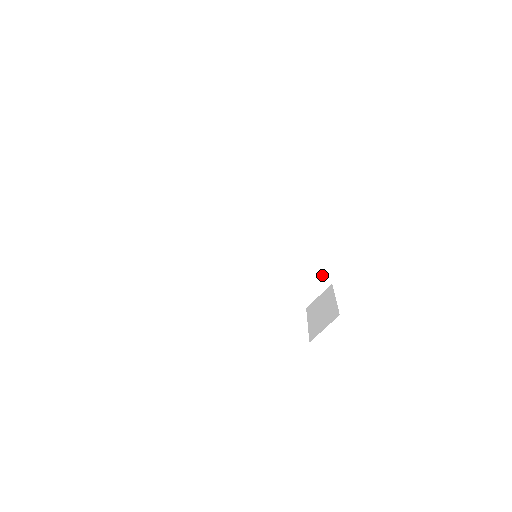
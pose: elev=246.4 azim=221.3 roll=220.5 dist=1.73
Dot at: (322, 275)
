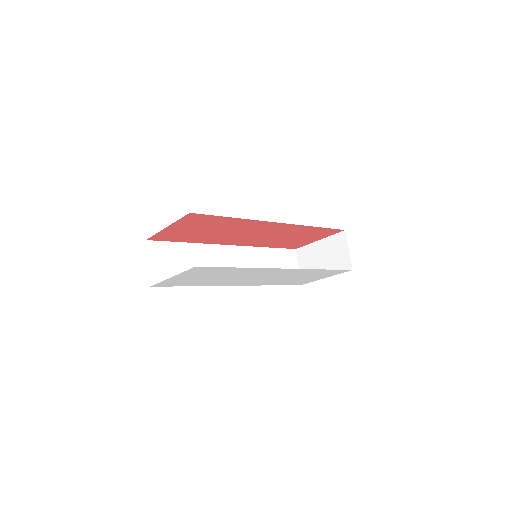
Dot at: (286, 249)
